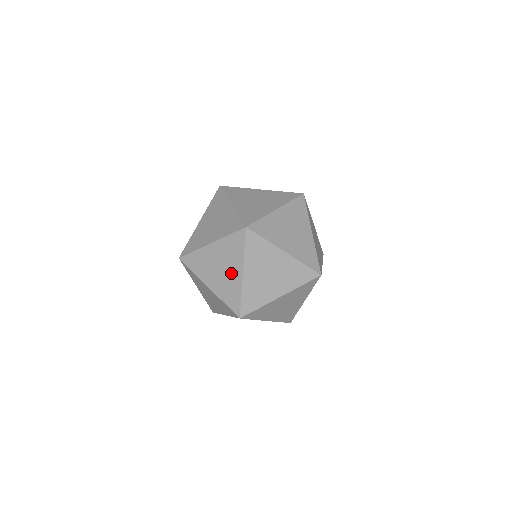
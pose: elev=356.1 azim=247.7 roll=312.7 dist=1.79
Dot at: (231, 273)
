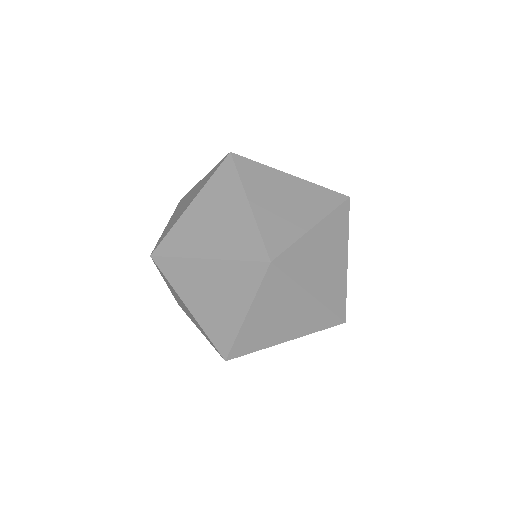
Dot at: (228, 307)
